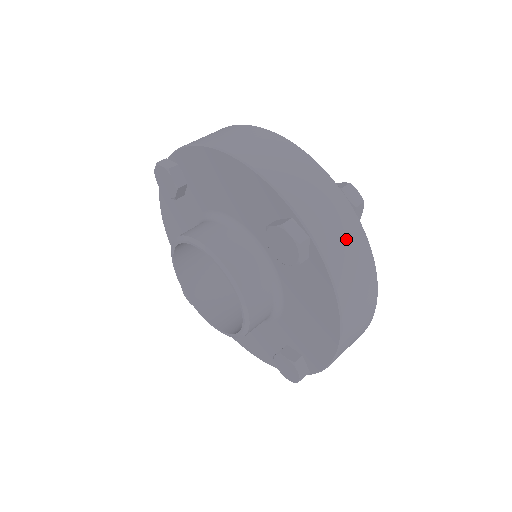
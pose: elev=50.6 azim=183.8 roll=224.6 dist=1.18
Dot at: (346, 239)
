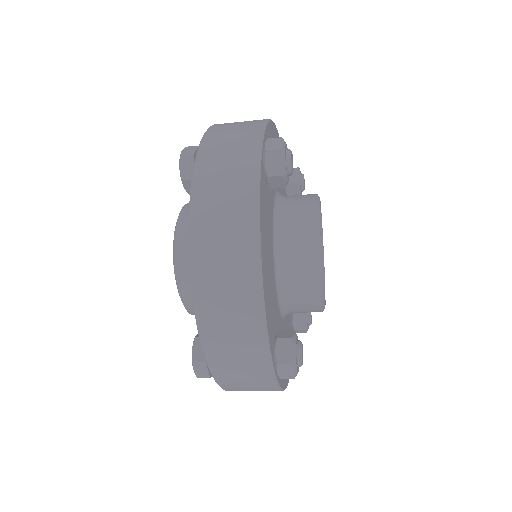
Dot at: (252, 386)
